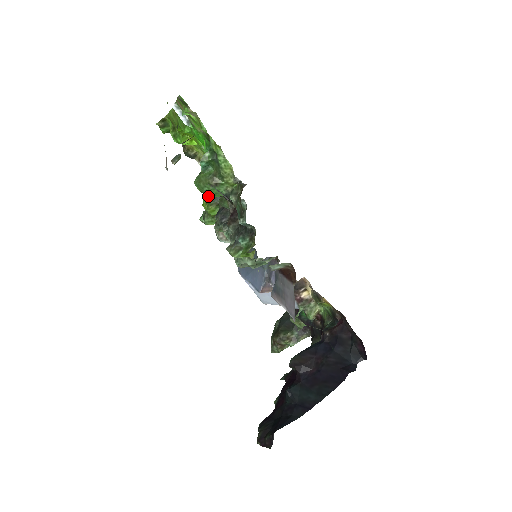
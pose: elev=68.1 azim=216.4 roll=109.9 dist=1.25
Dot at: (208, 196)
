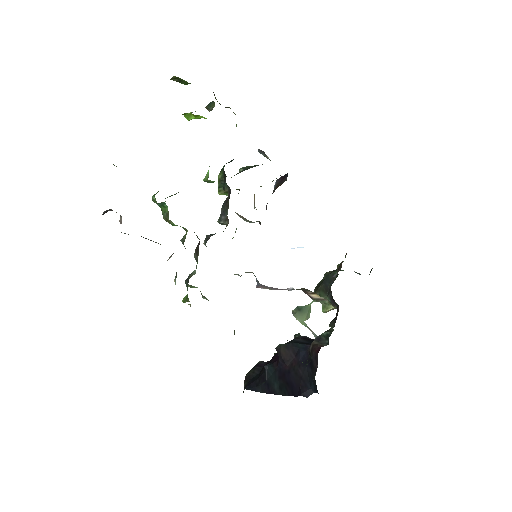
Dot at: (218, 180)
